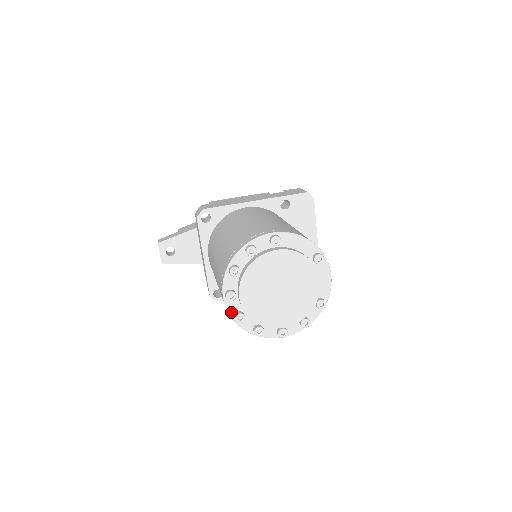
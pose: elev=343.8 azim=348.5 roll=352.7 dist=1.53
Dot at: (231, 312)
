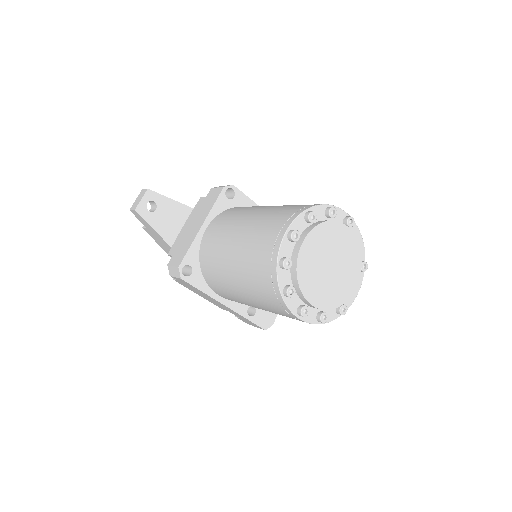
Dot at: (281, 253)
